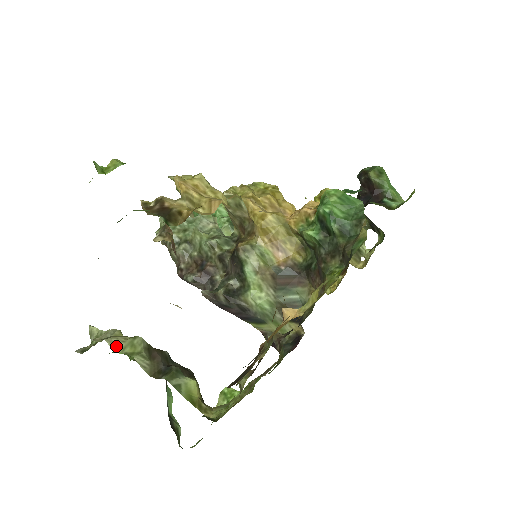
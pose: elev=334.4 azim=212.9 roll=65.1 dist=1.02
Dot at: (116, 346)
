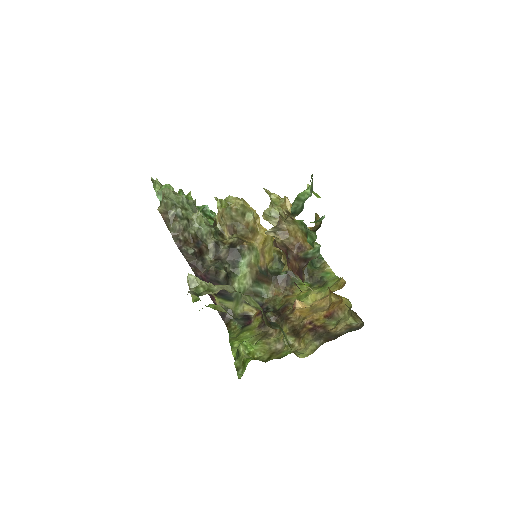
Dot at: (246, 300)
